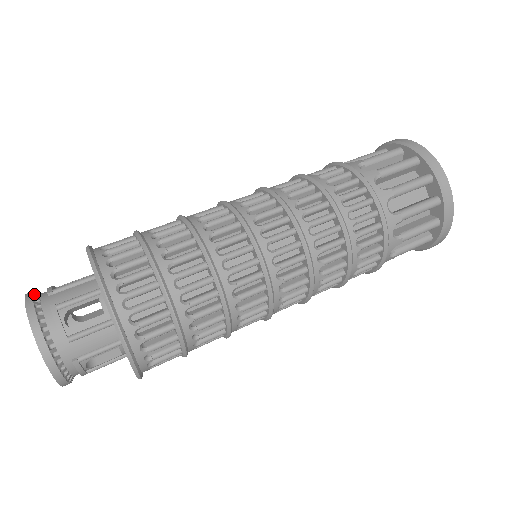
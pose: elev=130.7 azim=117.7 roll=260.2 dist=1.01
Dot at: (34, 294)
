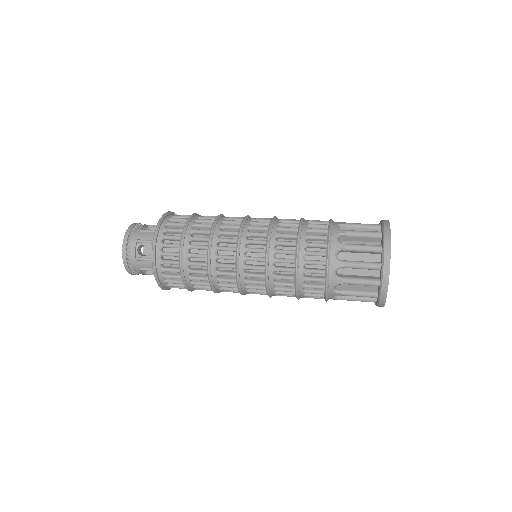
Dot at: (133, 227)
